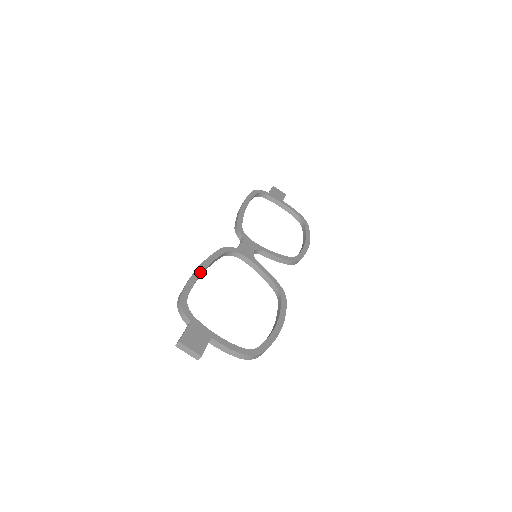
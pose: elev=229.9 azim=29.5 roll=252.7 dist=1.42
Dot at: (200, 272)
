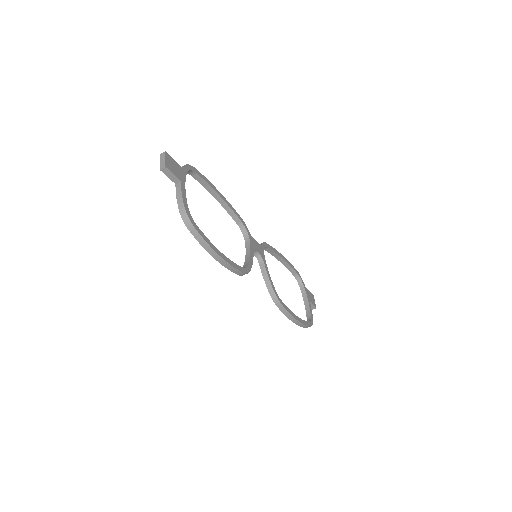
Dot at: (217, 191)
